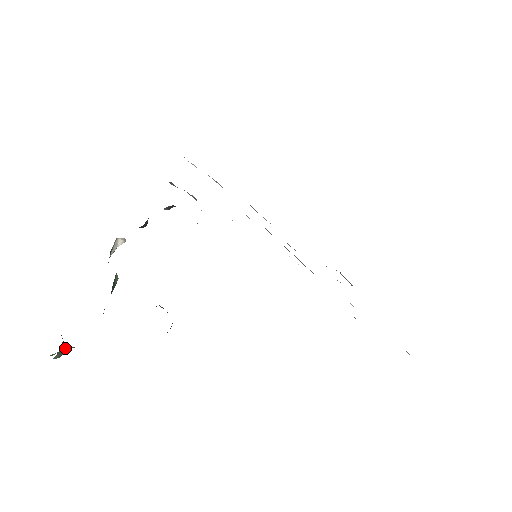
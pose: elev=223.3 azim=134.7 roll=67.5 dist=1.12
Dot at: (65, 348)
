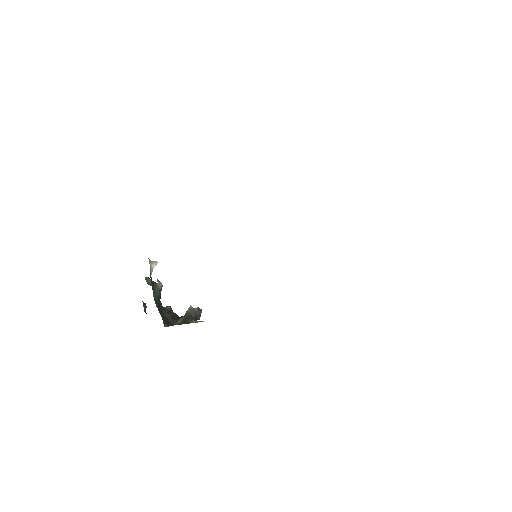
Dot at: occluded
